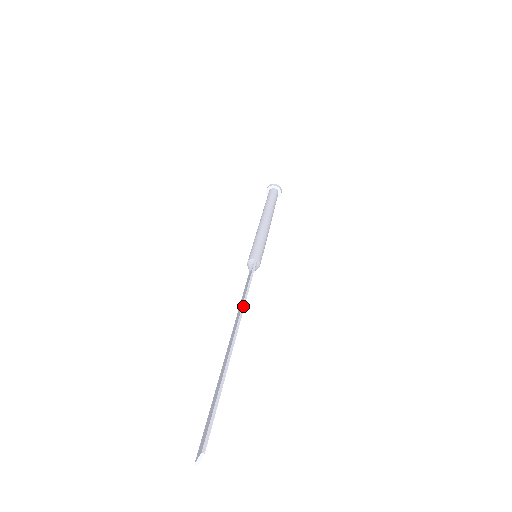
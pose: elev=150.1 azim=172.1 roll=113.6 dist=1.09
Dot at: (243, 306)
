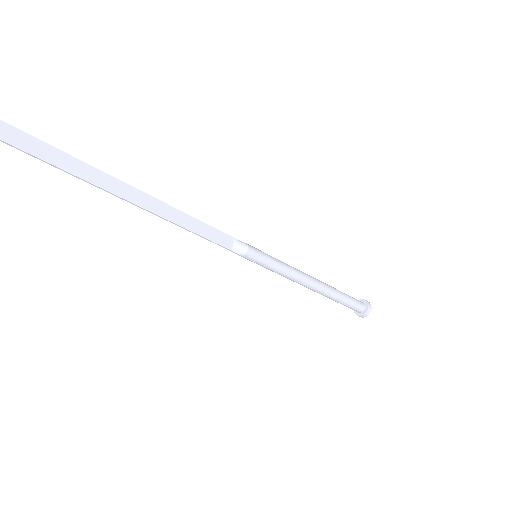
Dot at: (175, 209)
